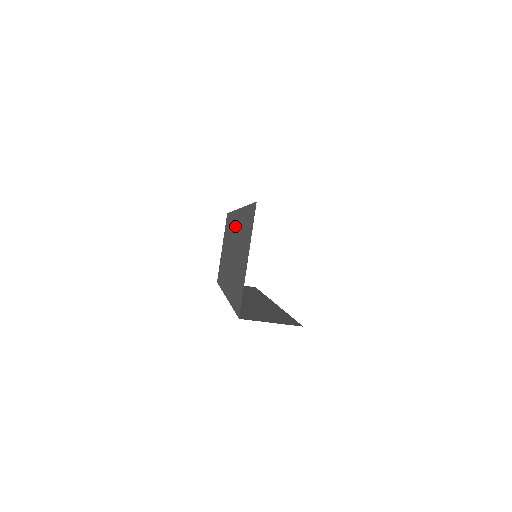
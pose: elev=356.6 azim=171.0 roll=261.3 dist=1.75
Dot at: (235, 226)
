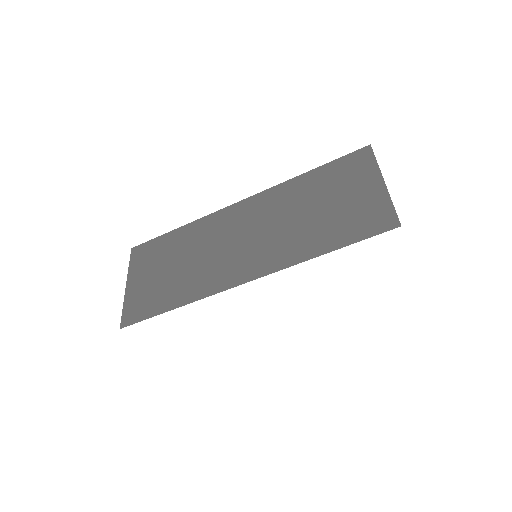
Dot at: (240, 215)
